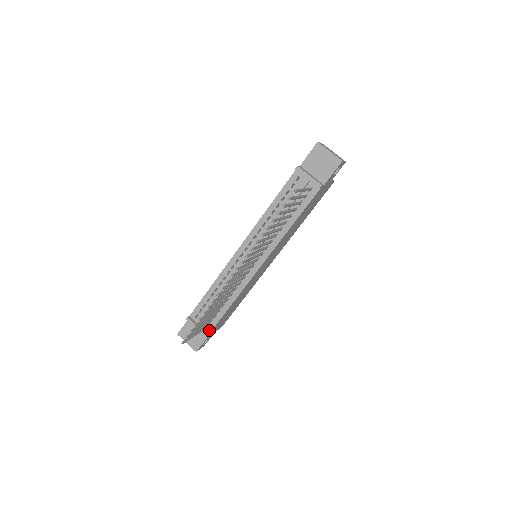
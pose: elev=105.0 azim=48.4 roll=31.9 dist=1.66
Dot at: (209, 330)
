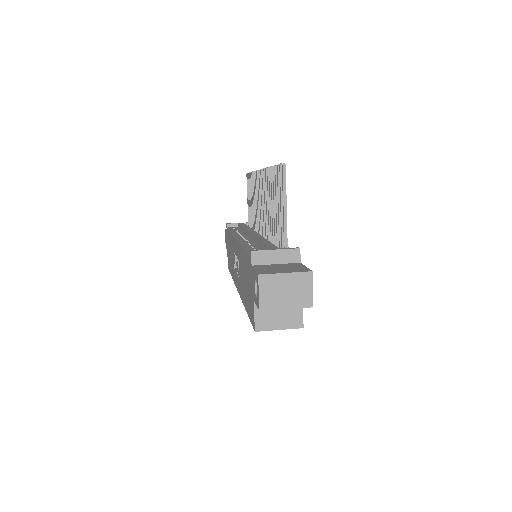
Dot at: occluded
